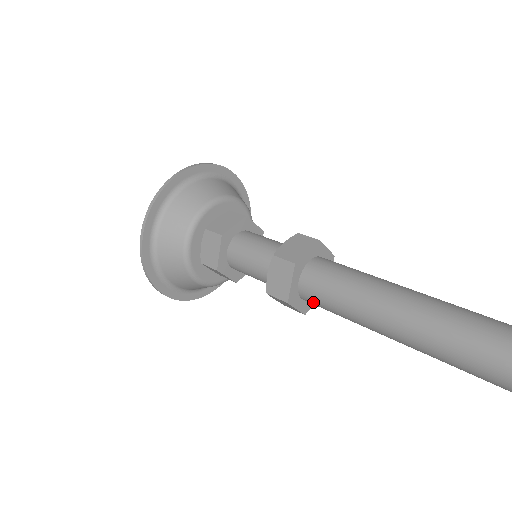
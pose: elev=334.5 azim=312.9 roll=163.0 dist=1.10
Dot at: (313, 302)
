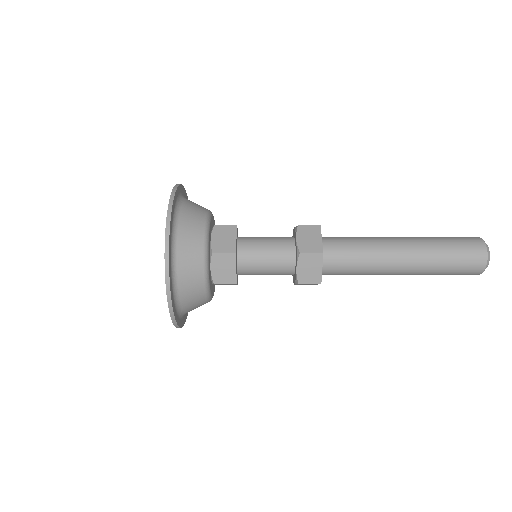
Dot at: (335, 259)
